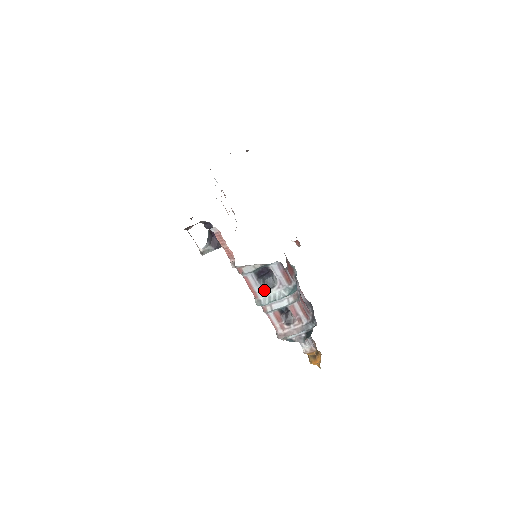
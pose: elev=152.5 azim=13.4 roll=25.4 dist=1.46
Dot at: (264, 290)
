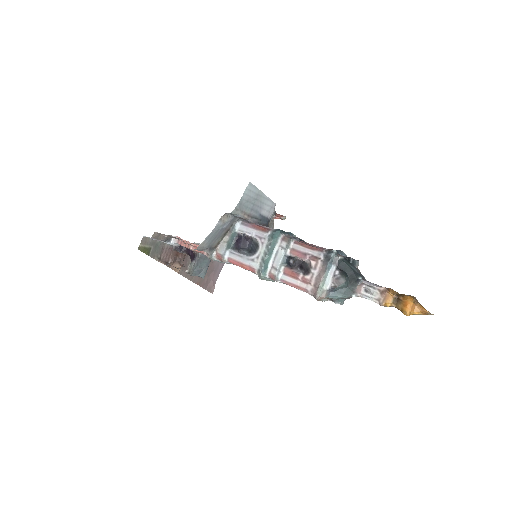
Dot at: (253, 257)
